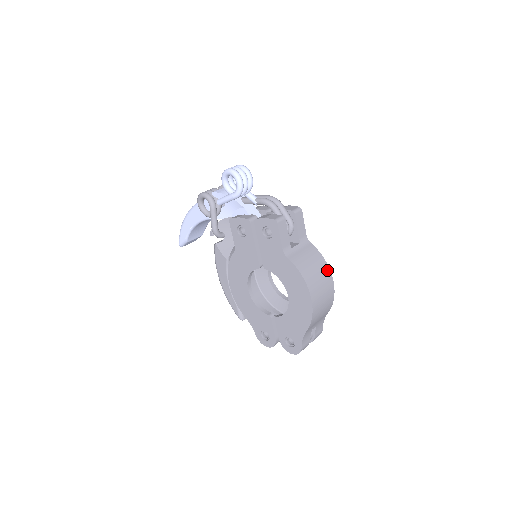
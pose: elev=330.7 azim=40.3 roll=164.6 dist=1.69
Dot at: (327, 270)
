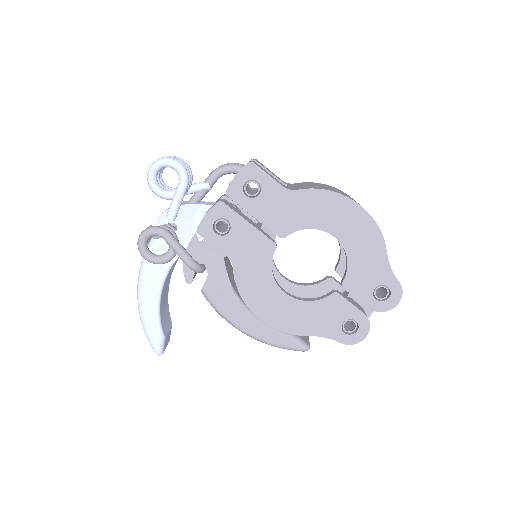
Dot at: (335, 188)
